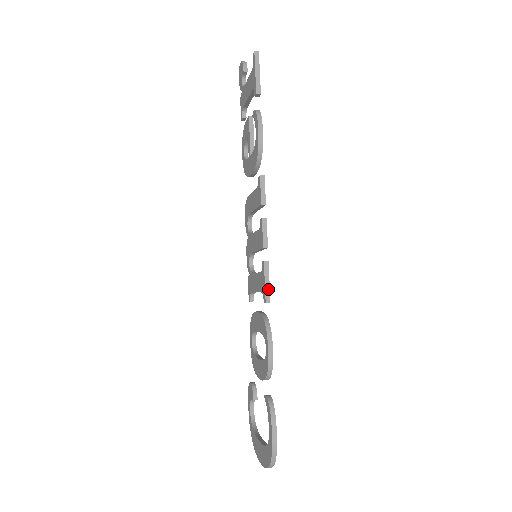
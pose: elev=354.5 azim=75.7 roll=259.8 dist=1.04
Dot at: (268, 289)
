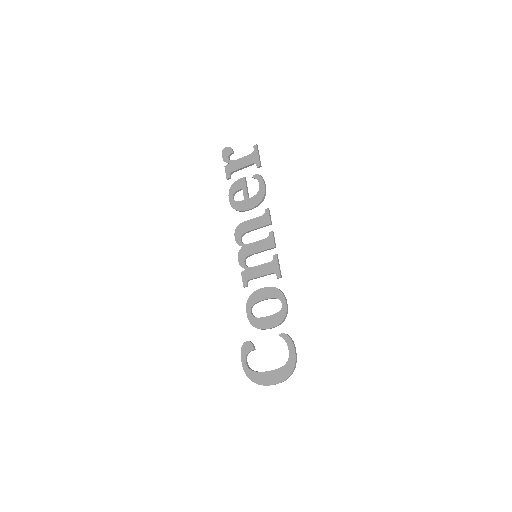
Dot at: (280, 270)
